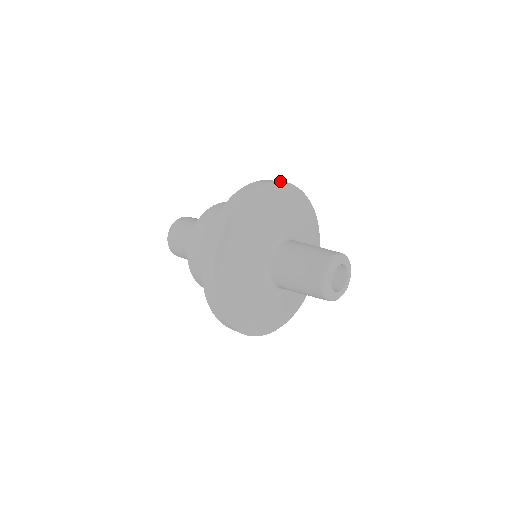
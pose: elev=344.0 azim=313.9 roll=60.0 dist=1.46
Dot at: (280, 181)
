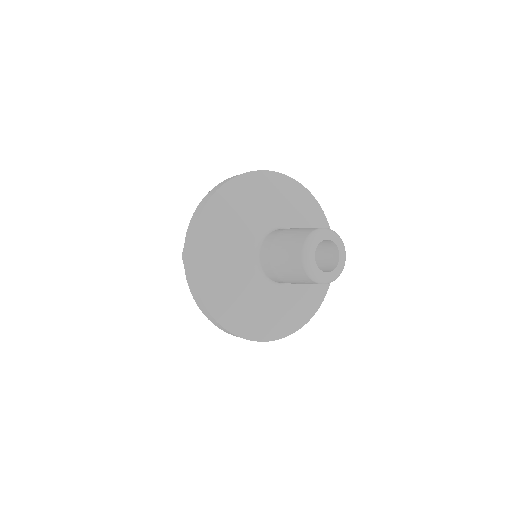
Dot at: (223, 184)
